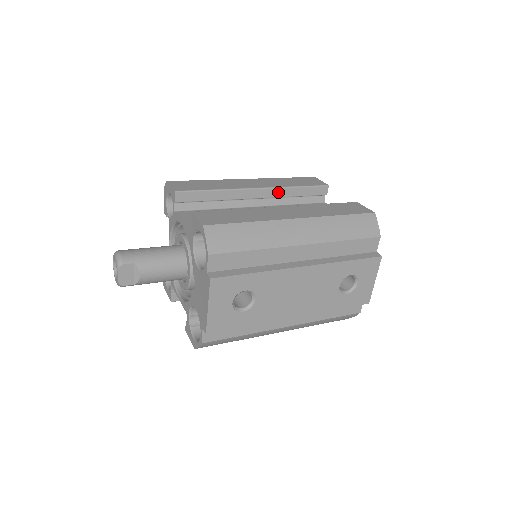
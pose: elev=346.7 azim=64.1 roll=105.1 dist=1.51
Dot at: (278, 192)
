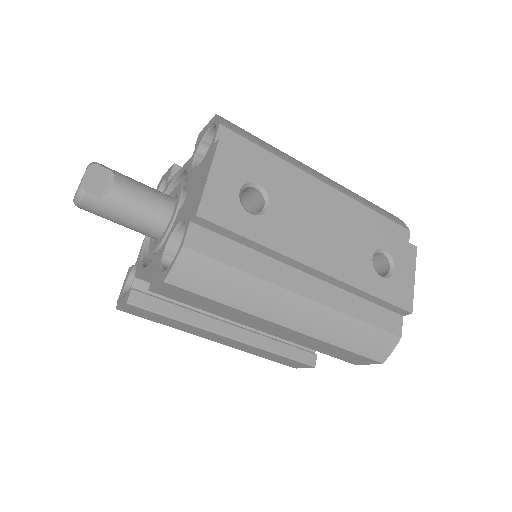
Dot at: occluded
